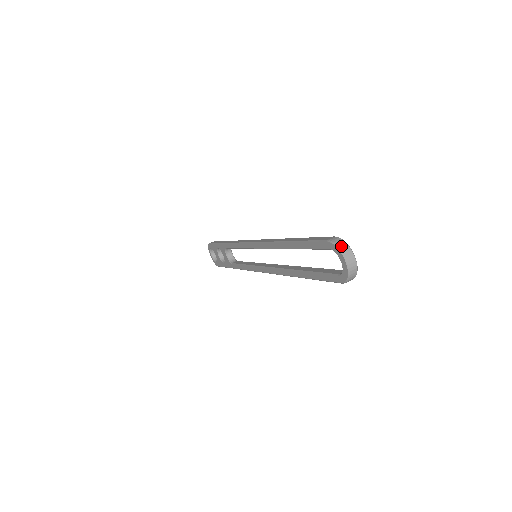
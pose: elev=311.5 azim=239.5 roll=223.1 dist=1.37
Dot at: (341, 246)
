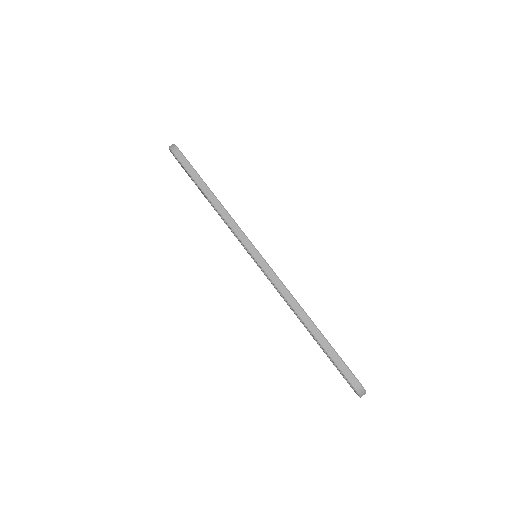
Dot at: (361, 394)
